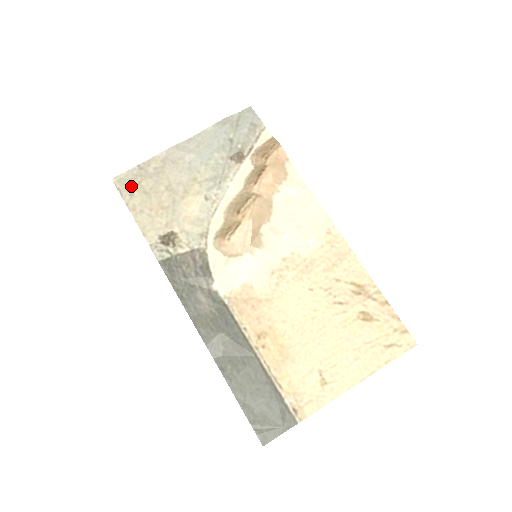
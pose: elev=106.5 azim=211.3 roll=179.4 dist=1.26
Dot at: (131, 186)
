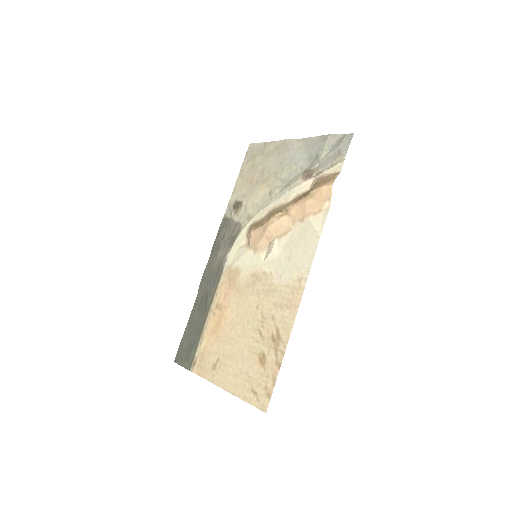
Dot at: (252, 155)
